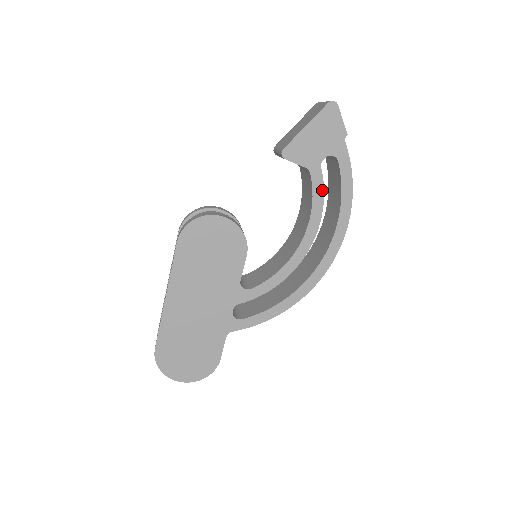
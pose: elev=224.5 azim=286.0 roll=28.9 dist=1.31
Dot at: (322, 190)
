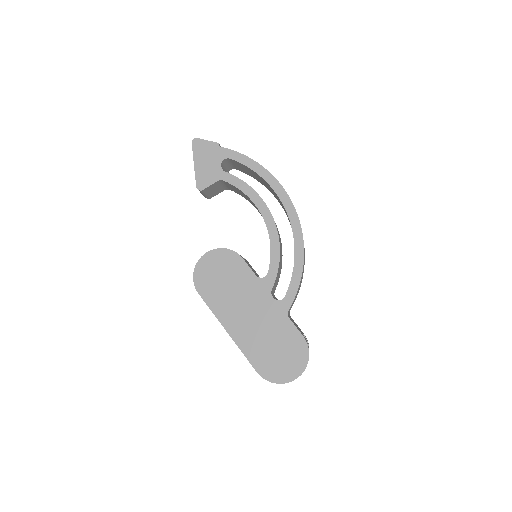
Dot at: (239, 180)
